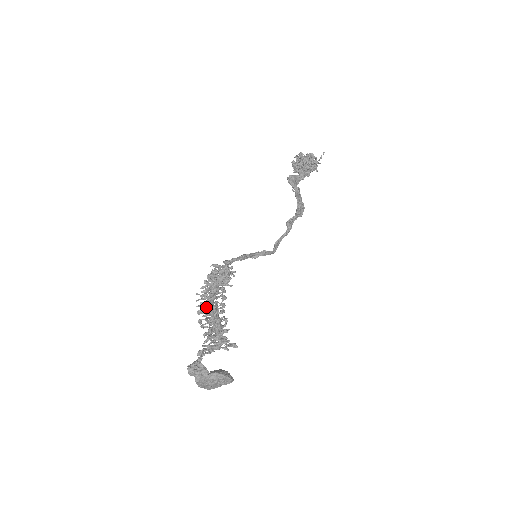
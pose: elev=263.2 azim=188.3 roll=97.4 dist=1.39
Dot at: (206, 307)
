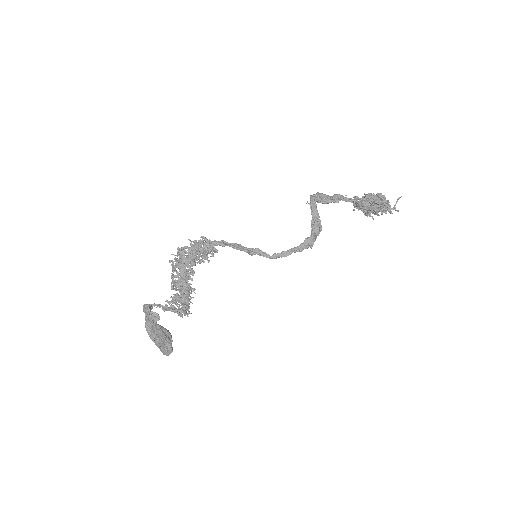
Dot at: (176, 263)
